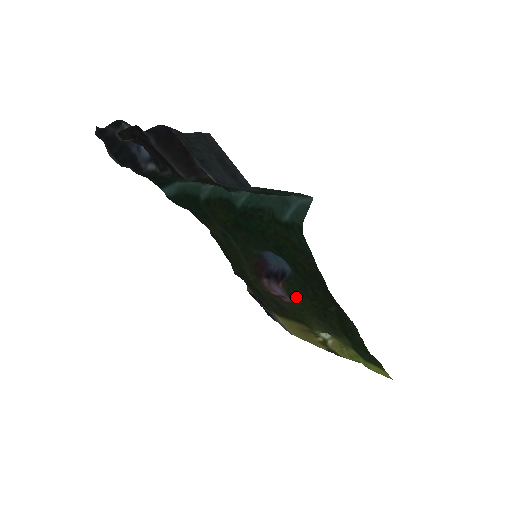
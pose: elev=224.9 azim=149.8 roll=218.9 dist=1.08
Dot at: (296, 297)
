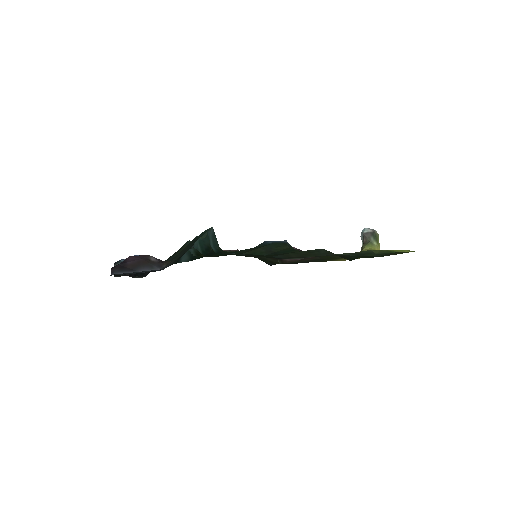
Dot at: occluded
